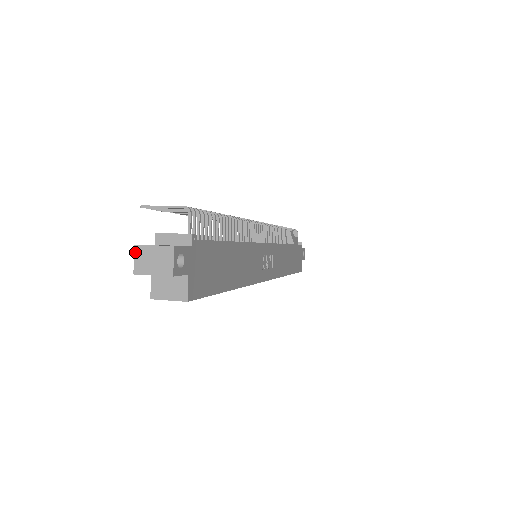
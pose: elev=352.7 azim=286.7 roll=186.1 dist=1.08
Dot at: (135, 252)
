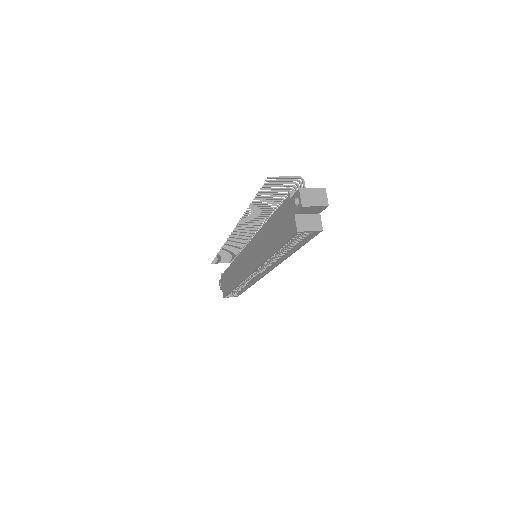
Dot at: (301, 193)
